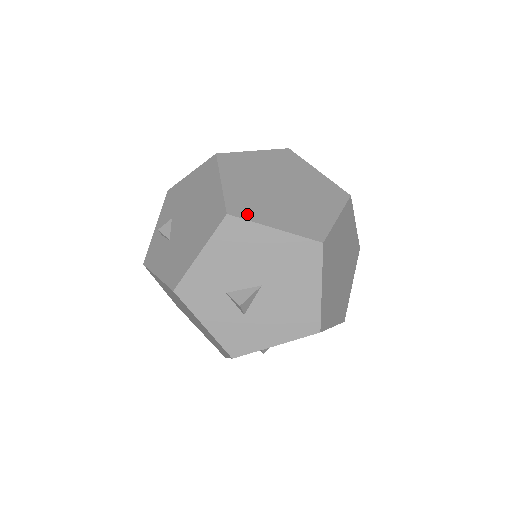
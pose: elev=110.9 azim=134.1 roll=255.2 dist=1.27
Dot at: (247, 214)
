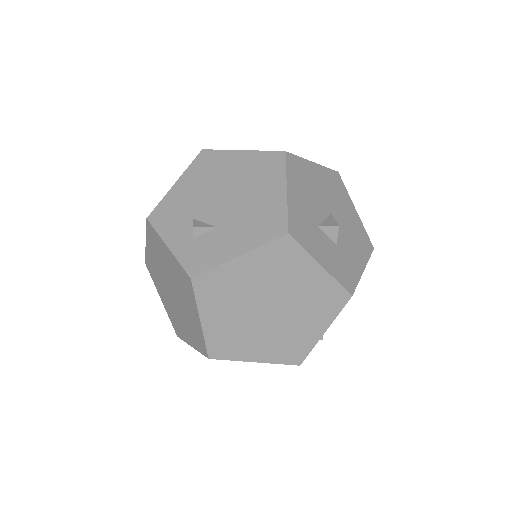
Dot at: occluded
